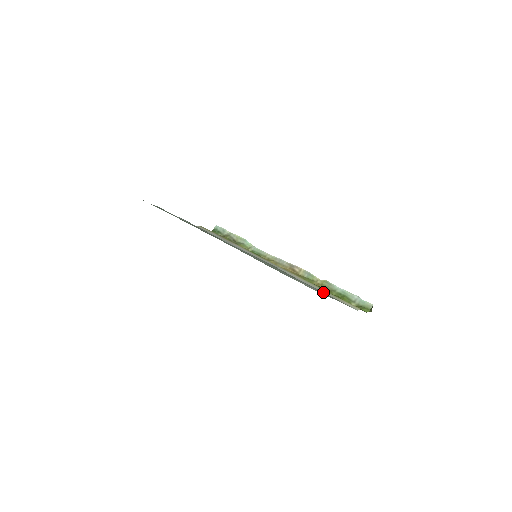
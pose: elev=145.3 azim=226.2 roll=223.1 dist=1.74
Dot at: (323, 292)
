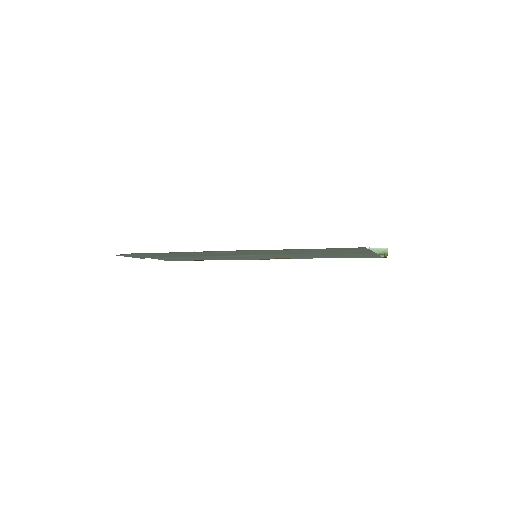
Dot at: (342, 257)
